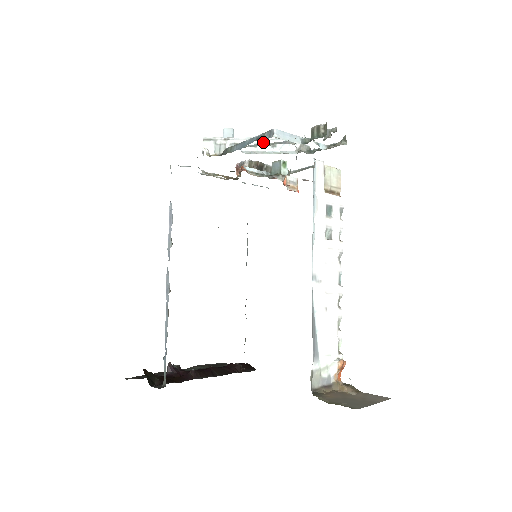
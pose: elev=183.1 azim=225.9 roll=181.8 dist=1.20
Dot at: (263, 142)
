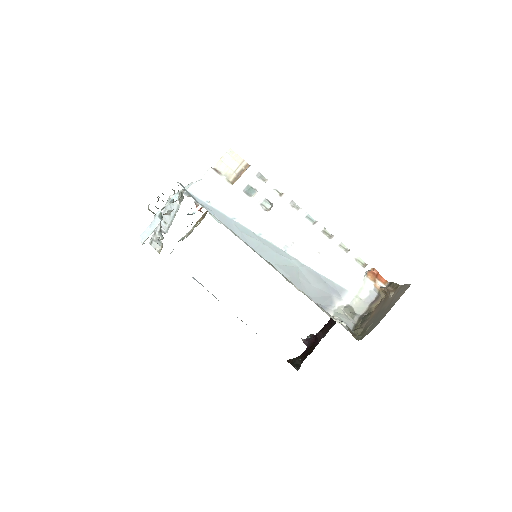
Dot at: (164, 217)
